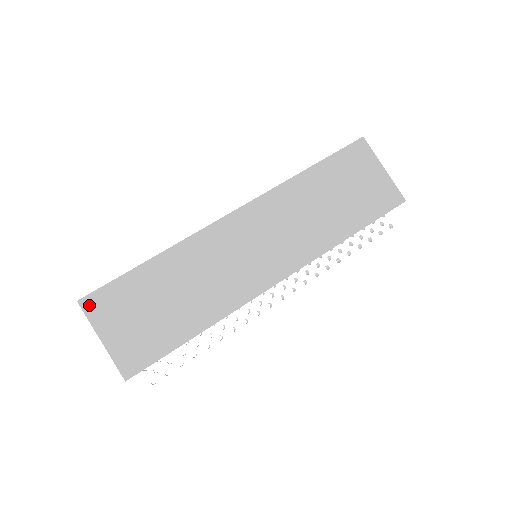
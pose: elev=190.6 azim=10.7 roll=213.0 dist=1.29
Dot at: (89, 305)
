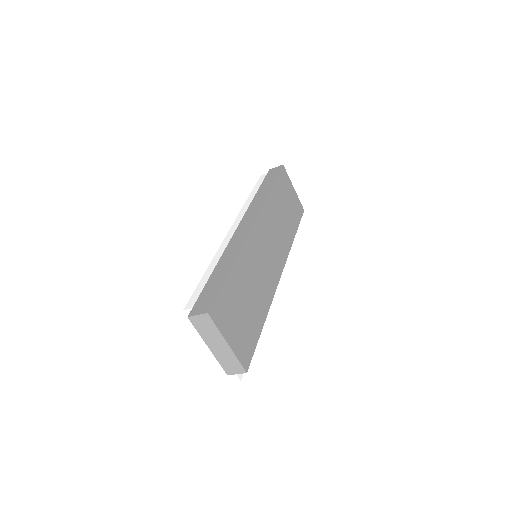
Dot at: (215, 315)
